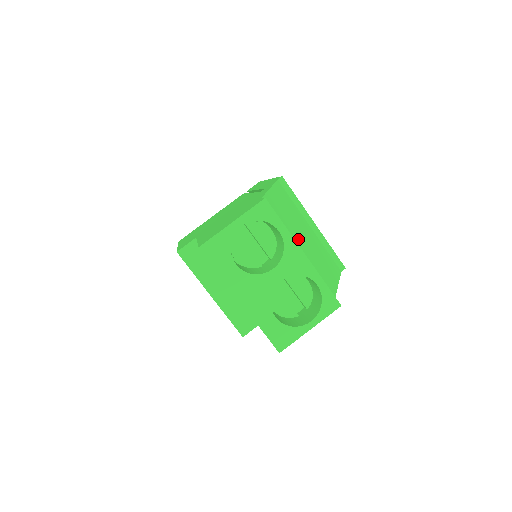
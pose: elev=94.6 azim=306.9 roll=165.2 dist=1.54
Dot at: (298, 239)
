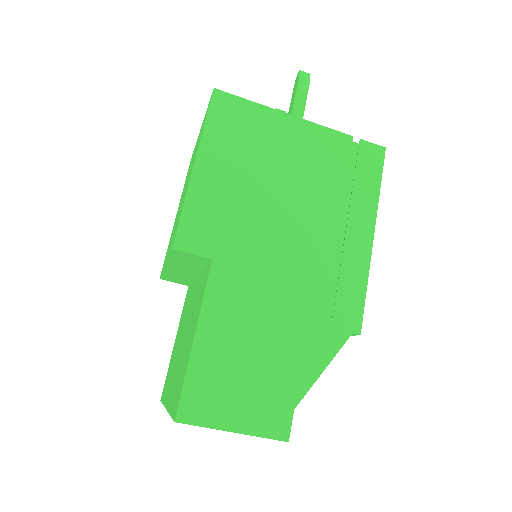
Dot at: occluded
